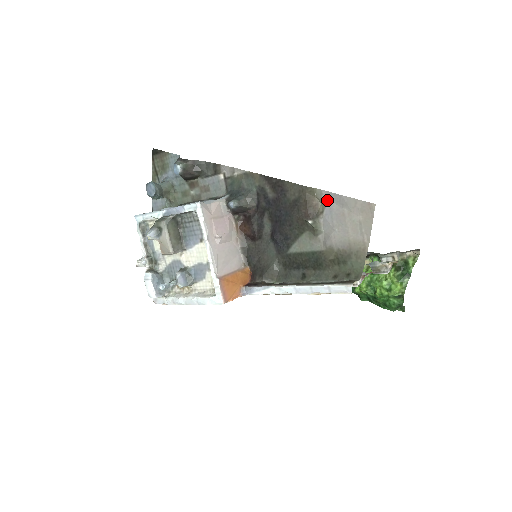
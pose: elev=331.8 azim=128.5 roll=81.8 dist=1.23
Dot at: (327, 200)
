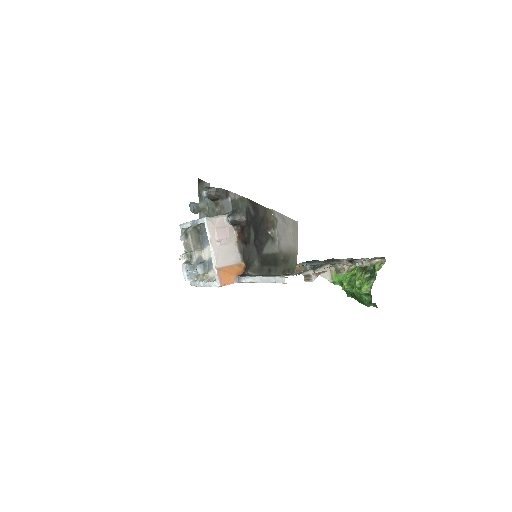
Dot at: (278, 218)
